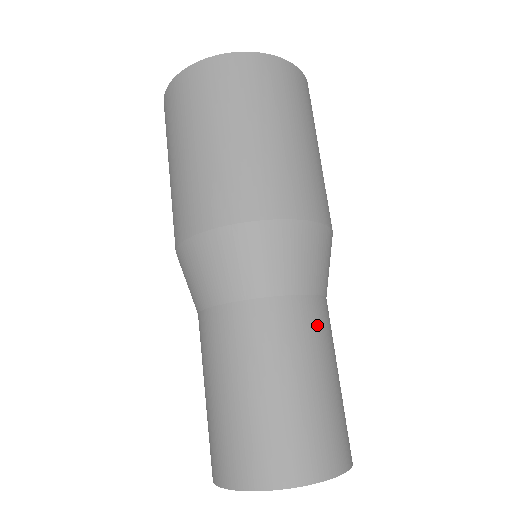
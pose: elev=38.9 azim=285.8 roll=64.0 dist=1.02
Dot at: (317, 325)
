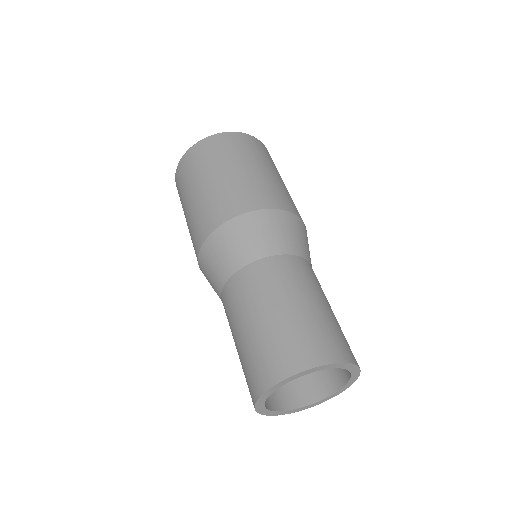
Dot at: (291, 272)
